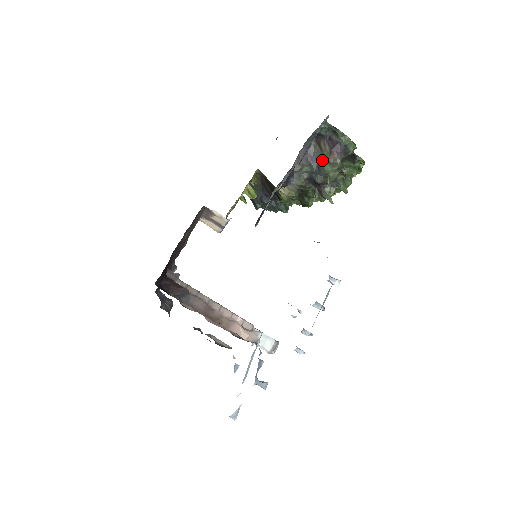
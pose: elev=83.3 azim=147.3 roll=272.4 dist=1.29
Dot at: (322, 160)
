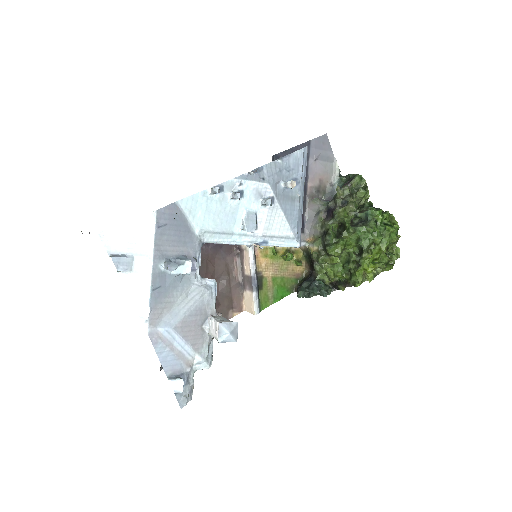
Dot at: occluded
